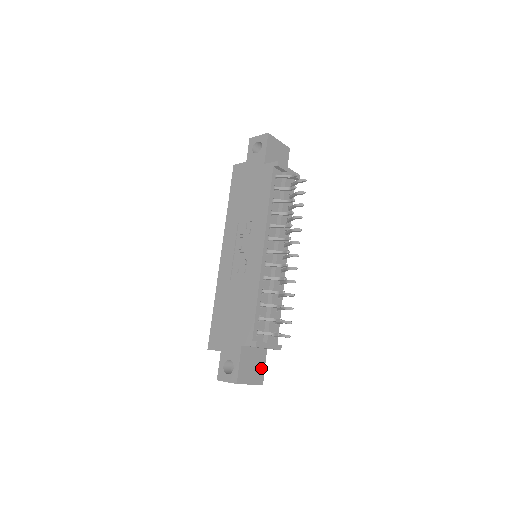
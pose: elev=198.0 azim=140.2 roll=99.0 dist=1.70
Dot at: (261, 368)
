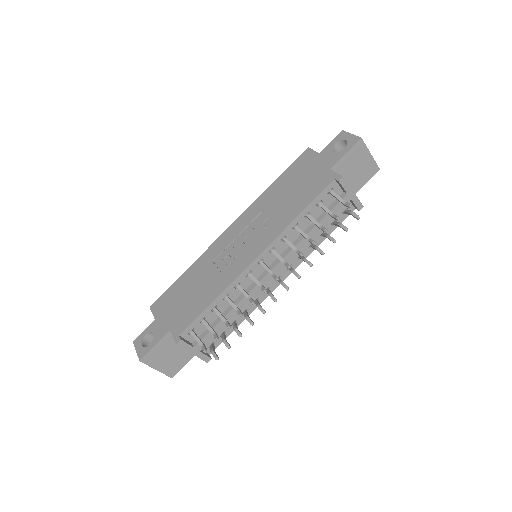
Dot at: (180, 362)
